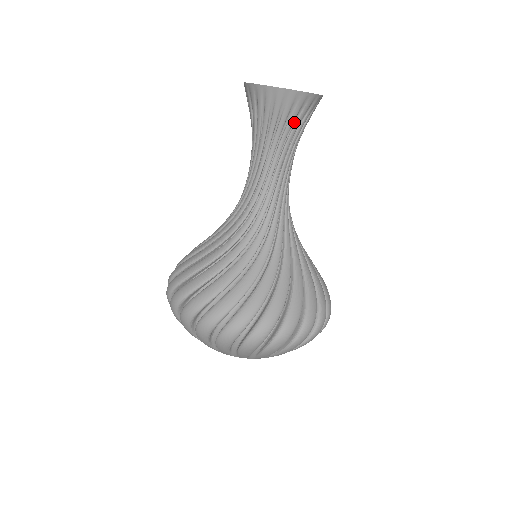
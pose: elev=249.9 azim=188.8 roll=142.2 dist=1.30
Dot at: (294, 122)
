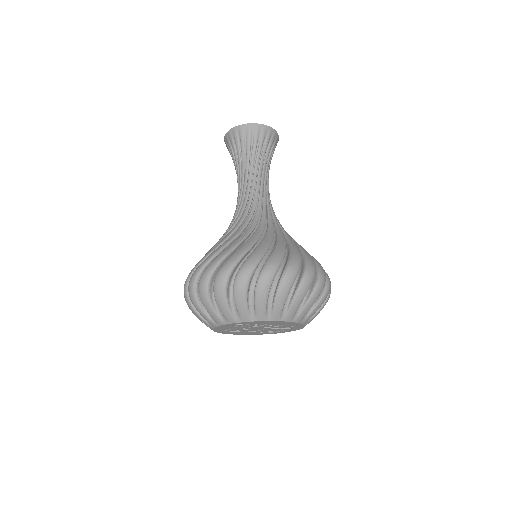
Dot at: (257, 147)
